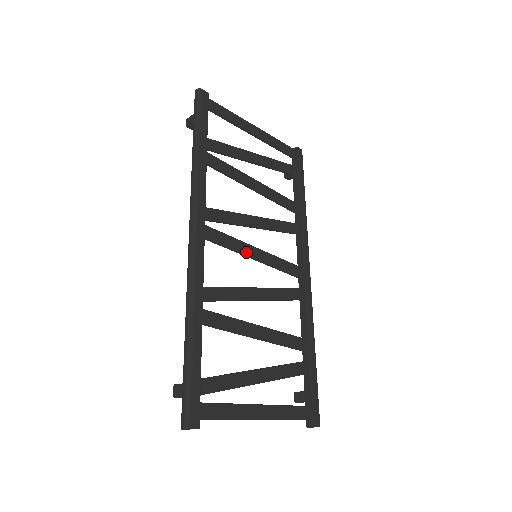
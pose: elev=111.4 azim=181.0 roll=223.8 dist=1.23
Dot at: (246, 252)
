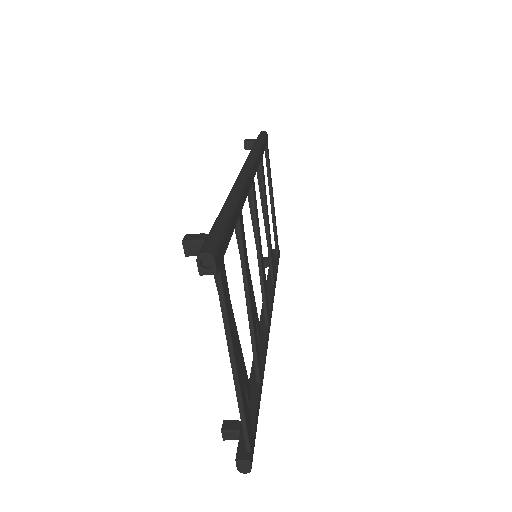
Dot at: (259, 238)
